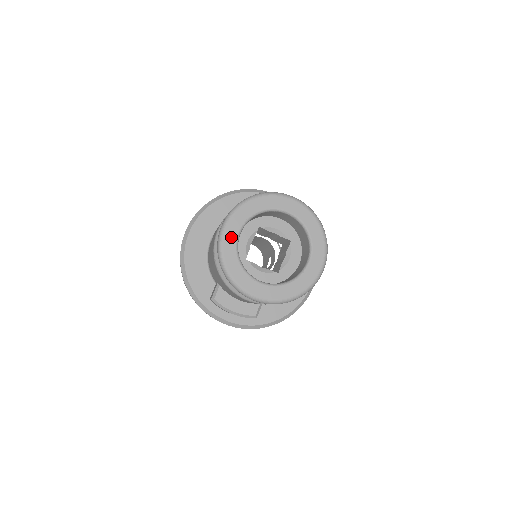
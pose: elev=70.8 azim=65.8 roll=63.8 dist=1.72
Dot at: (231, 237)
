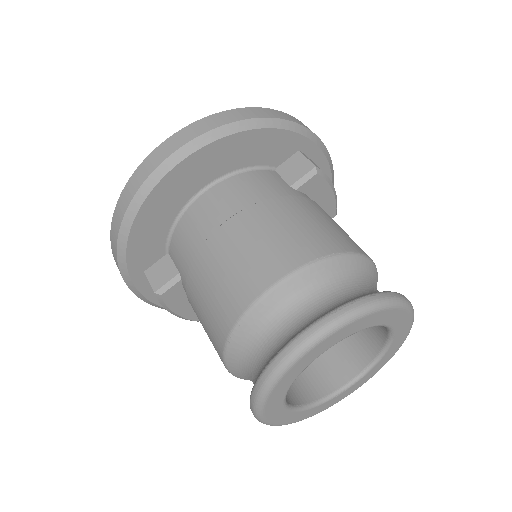
Dot at: (309, 359)
